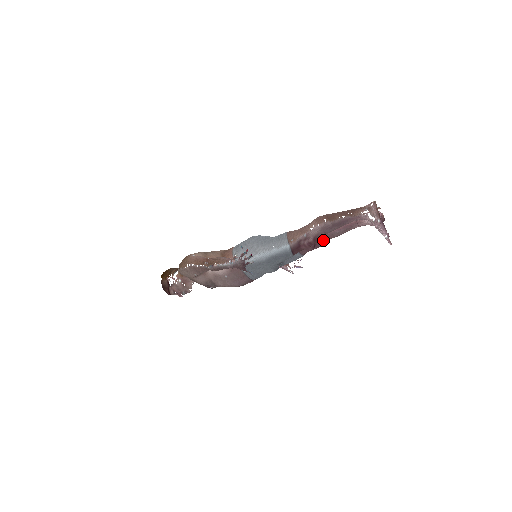
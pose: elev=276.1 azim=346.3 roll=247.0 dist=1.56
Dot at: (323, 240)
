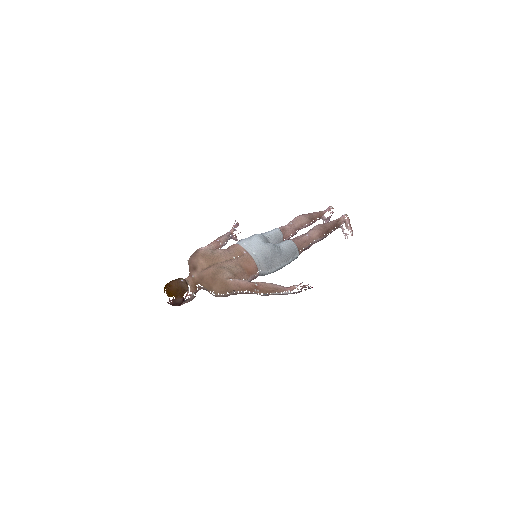
Dot at: occluded
